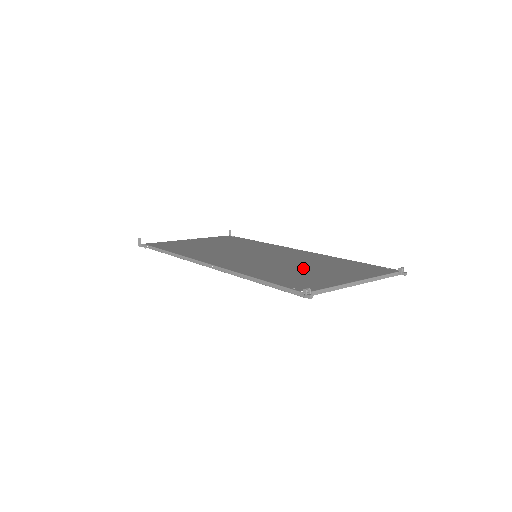
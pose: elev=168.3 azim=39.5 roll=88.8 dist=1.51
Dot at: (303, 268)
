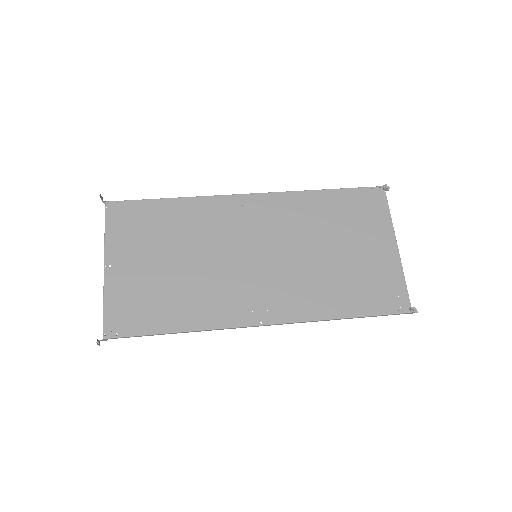
Dot at: (336, 255)
